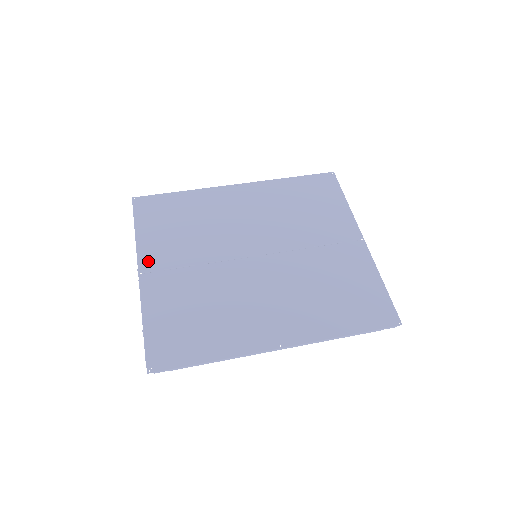
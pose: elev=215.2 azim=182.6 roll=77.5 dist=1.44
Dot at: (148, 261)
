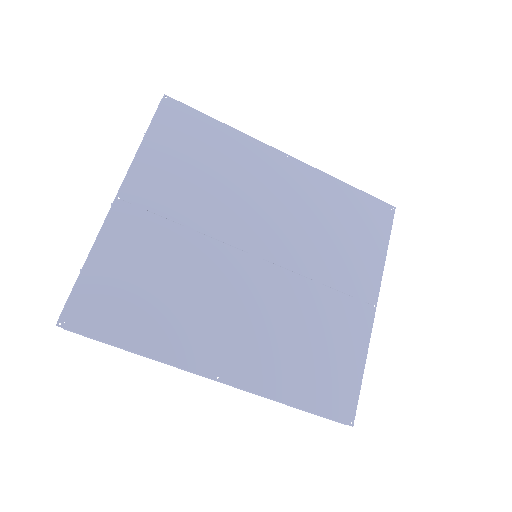
Dot at: (136, 187)
